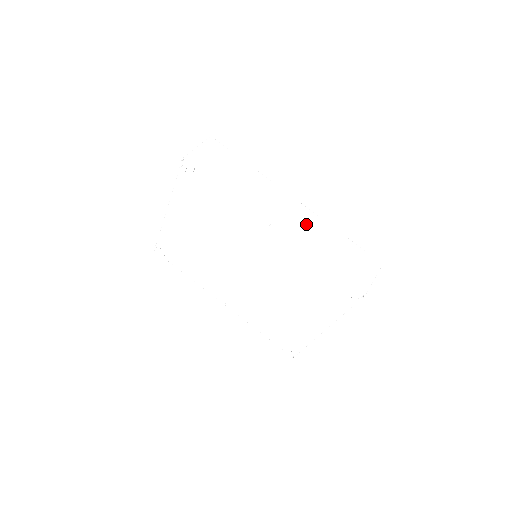
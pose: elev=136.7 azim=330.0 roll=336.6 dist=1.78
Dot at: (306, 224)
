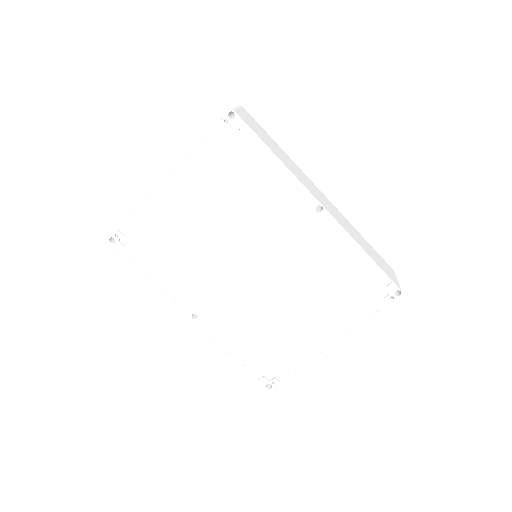
Dot at: (340, 217)
